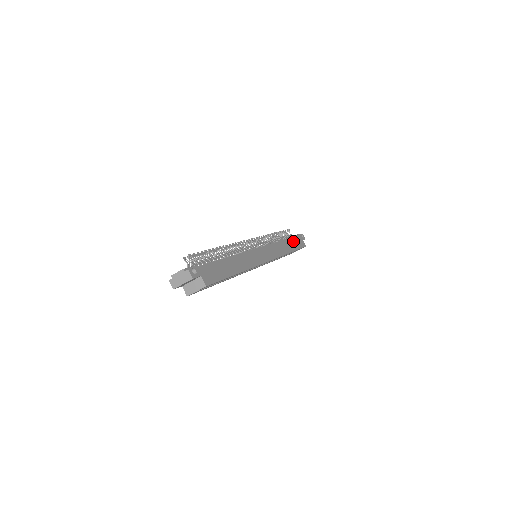
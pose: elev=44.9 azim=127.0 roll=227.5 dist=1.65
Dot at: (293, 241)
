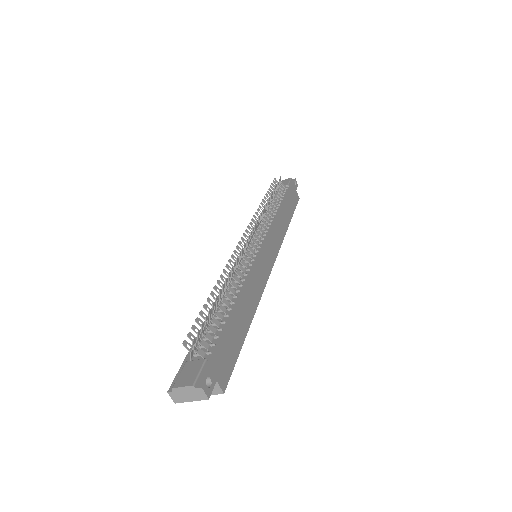
Dot at: (289, 201)
